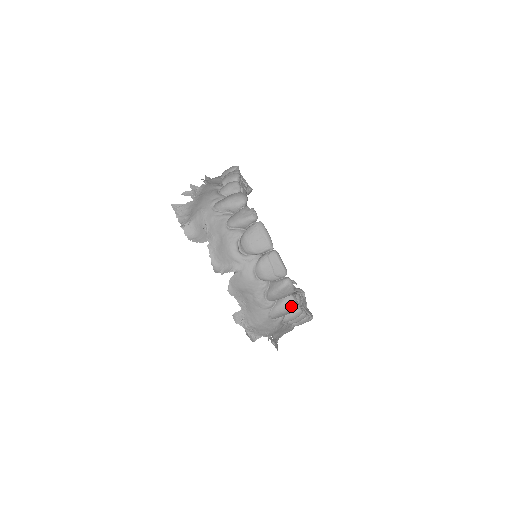
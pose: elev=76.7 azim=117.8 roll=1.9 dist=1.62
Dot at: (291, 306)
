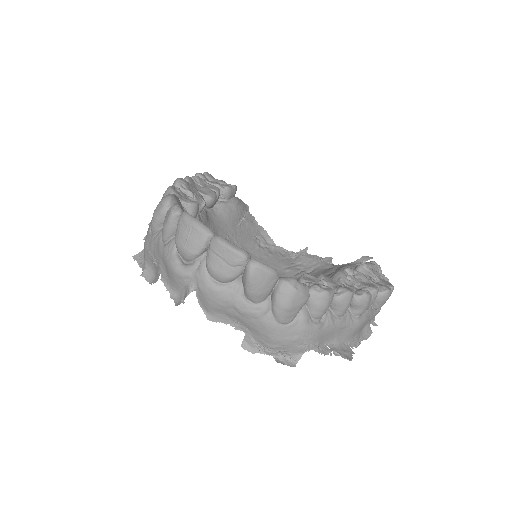
Dot at: (290, 294)
